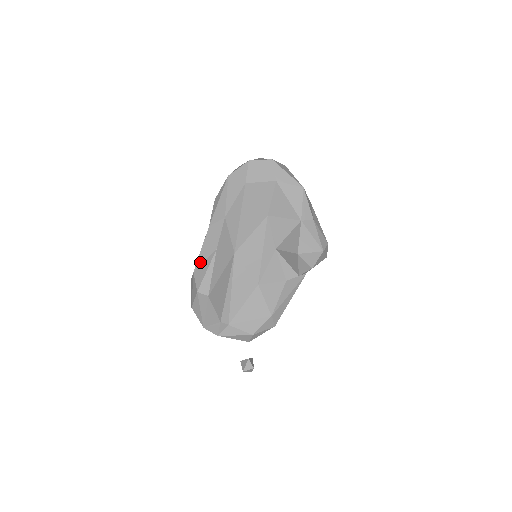
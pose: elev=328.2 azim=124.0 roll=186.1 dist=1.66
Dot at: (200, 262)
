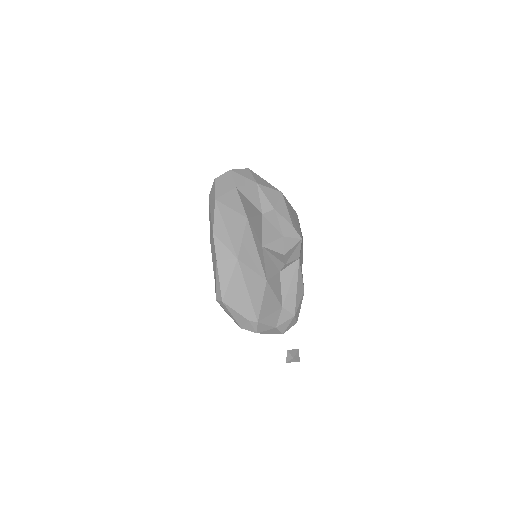
Dot at: (215, 274)
